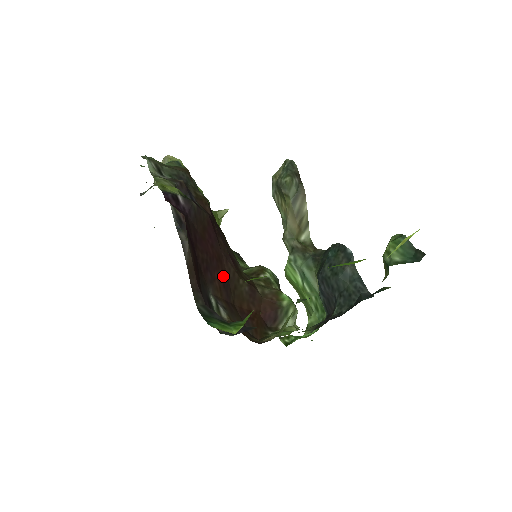
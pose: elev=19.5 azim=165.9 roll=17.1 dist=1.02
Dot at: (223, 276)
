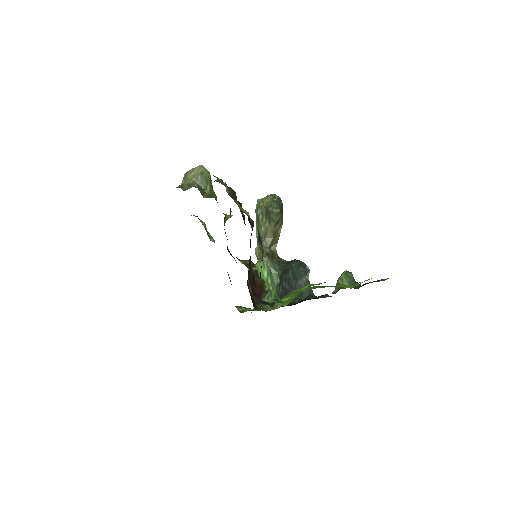
Dot at: occluded
